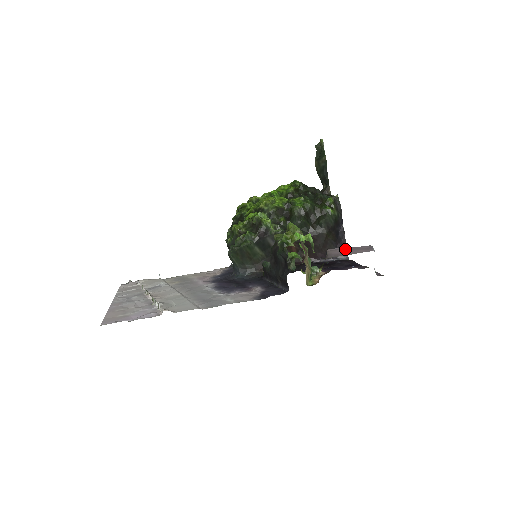
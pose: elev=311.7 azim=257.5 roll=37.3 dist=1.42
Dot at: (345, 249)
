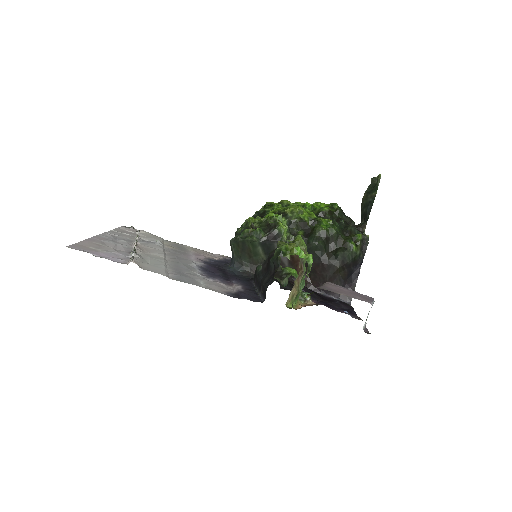
Dot at: (344, 289)
